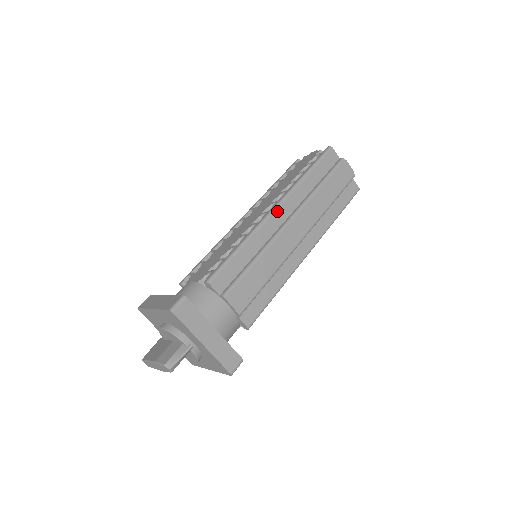
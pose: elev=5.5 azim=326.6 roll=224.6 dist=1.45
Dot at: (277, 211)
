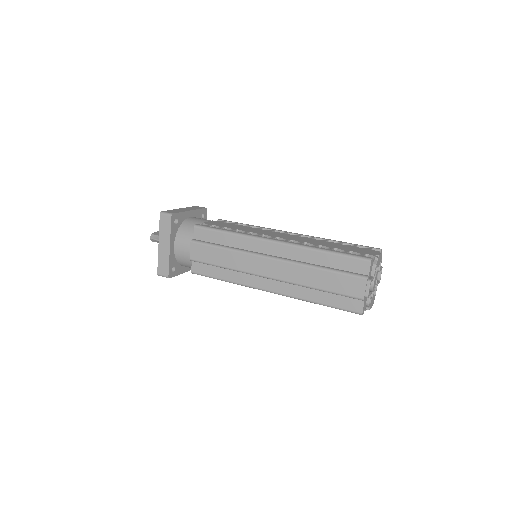
Dot at: (273, 244)
